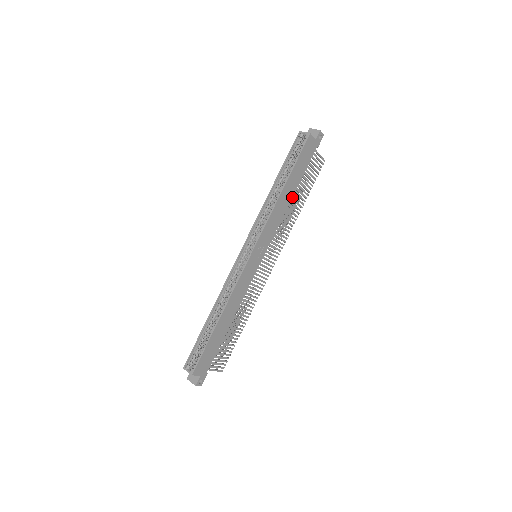
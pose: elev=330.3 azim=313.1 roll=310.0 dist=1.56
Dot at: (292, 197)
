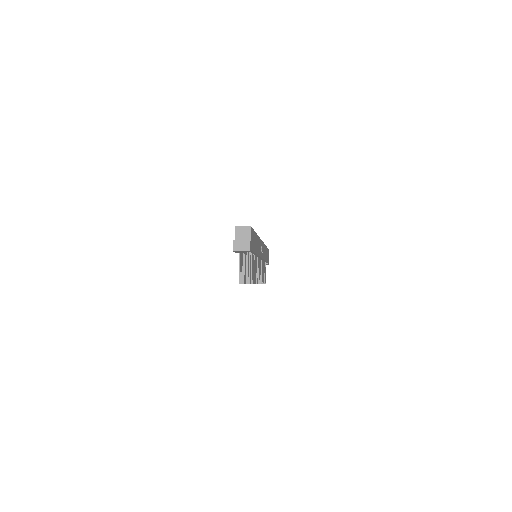
Dot at: occluded
